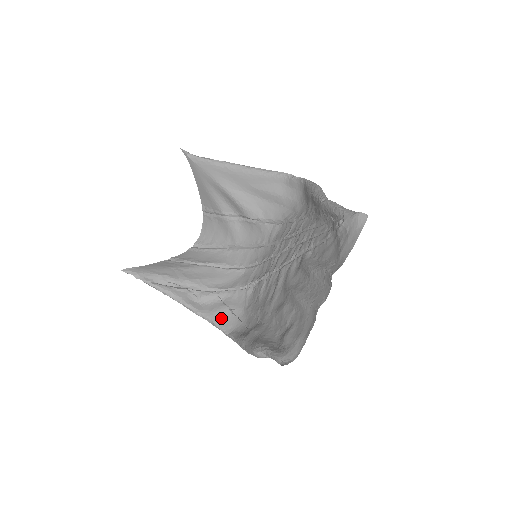
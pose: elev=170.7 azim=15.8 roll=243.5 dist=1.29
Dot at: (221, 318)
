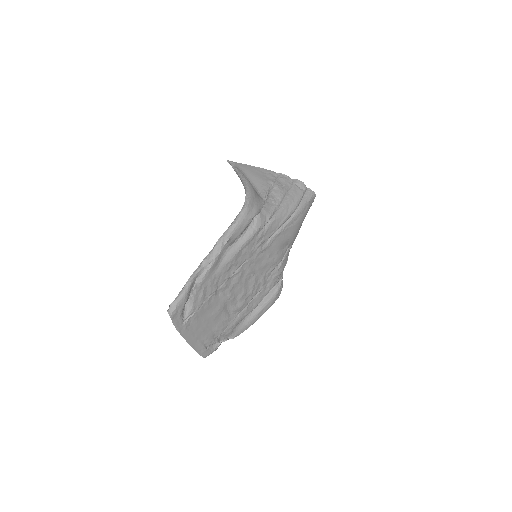
Dot at: occluded
